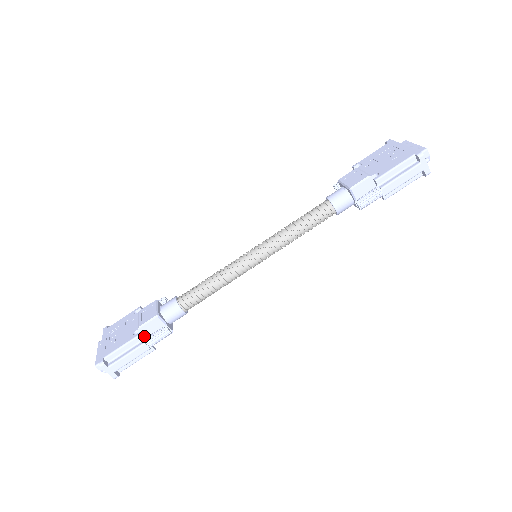
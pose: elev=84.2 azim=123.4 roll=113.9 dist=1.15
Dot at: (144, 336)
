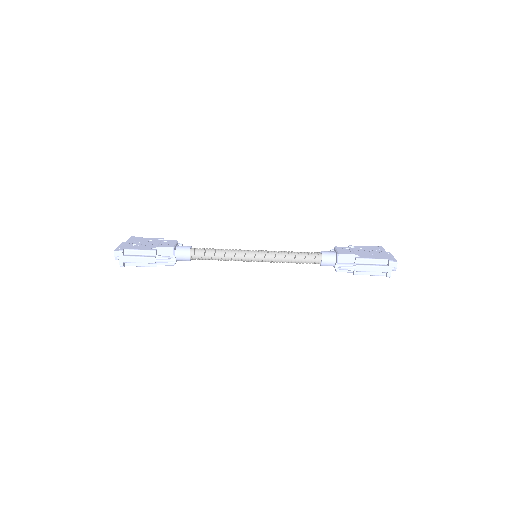
Dot at: occluded
